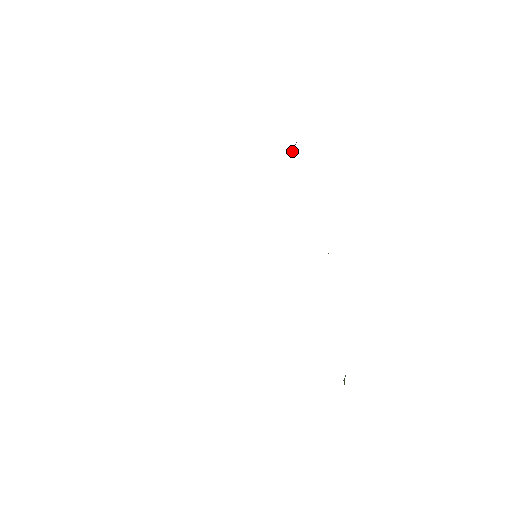
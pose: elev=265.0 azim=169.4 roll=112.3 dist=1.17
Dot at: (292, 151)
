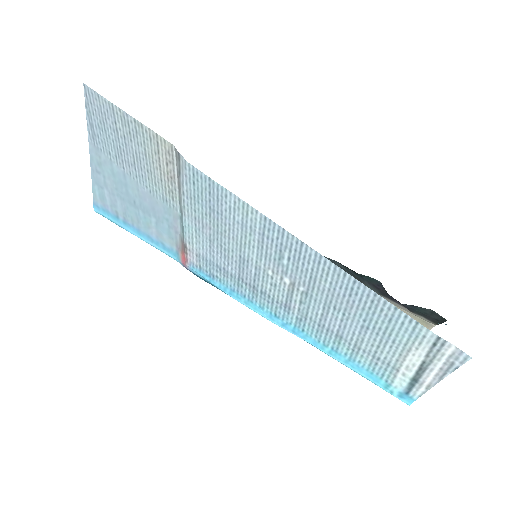
Dot at: occluded
